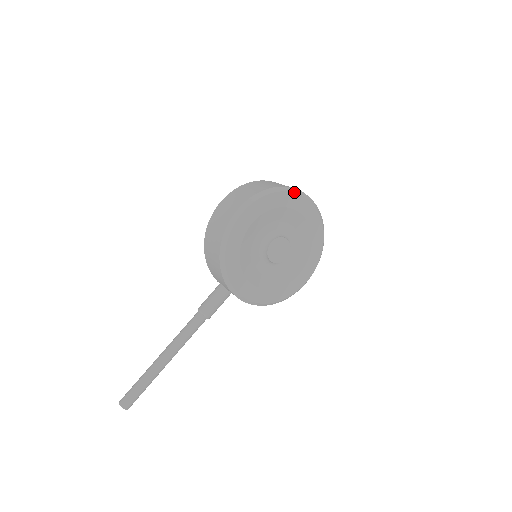
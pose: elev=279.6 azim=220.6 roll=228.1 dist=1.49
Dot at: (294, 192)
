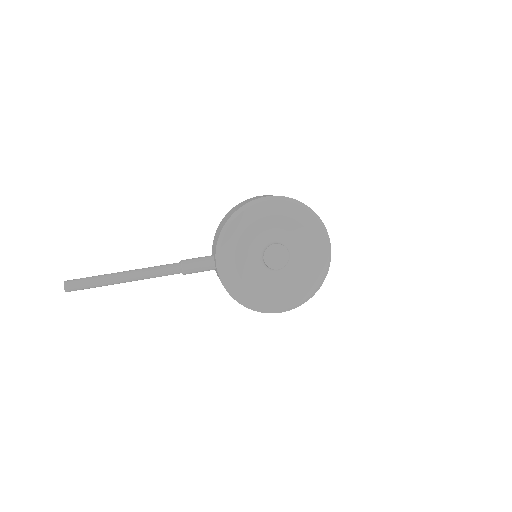
Dot at: (319, 220)
